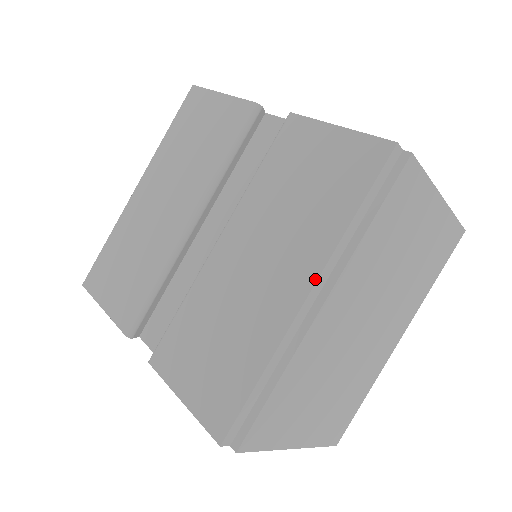
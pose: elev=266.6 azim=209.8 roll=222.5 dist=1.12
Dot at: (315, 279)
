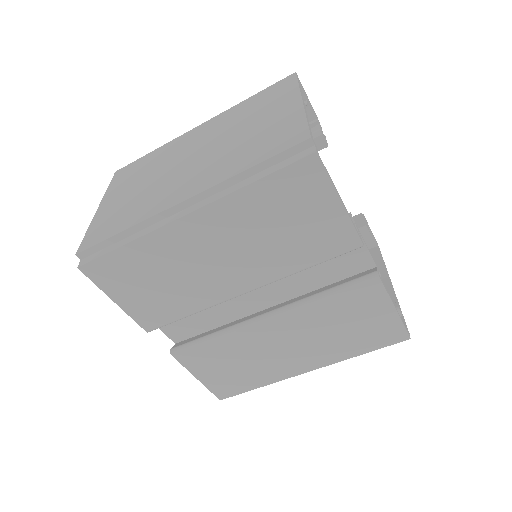
Dot at: occluded
